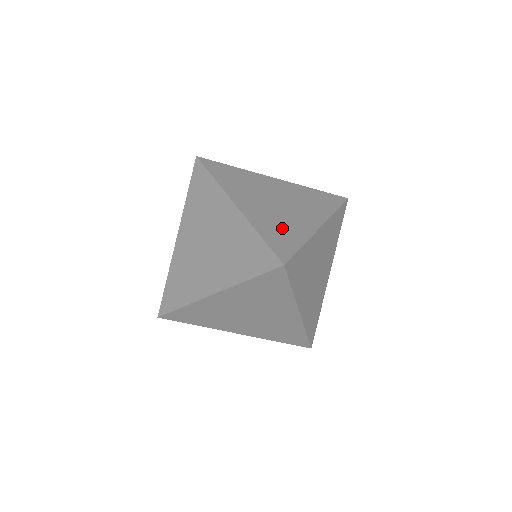
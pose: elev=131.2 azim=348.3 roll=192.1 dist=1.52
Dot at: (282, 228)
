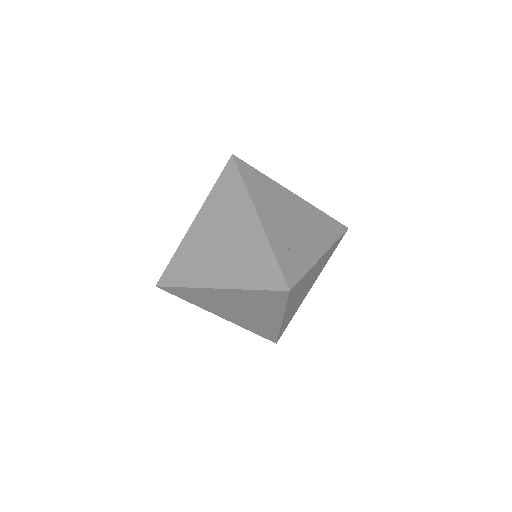
Dot at: (293, 251)
